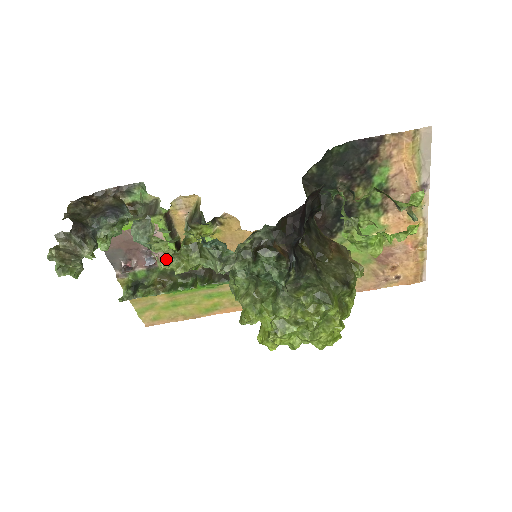
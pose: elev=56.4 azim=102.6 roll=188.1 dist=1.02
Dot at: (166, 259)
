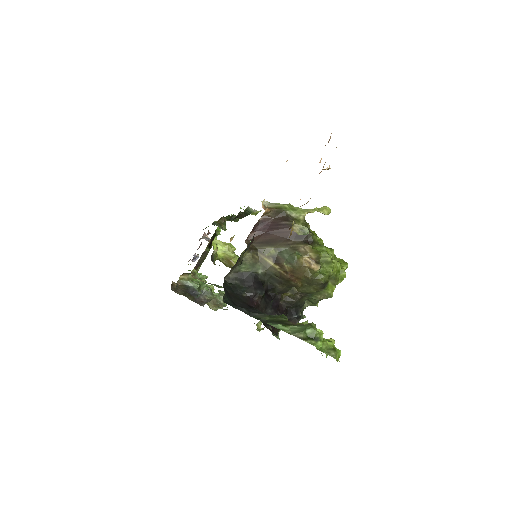
Dot at: occluded
